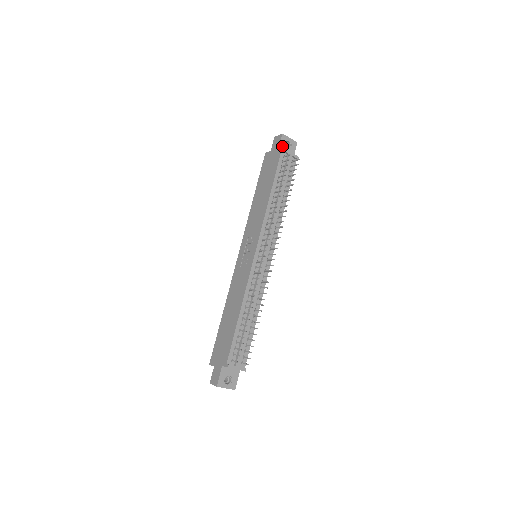
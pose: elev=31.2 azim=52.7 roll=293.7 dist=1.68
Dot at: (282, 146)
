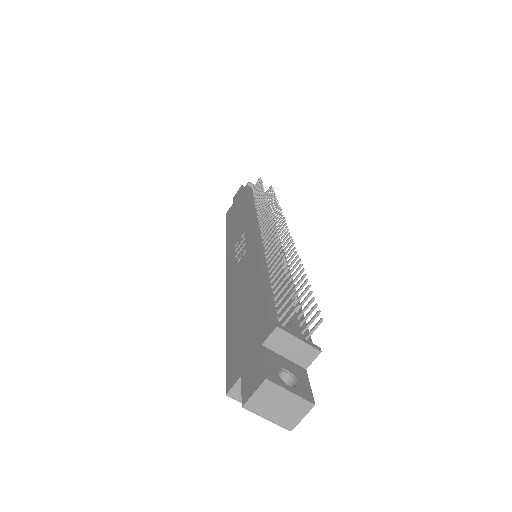
Dot at: occluded
